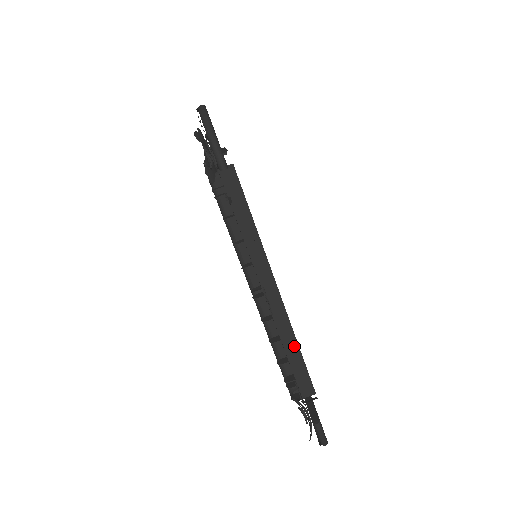
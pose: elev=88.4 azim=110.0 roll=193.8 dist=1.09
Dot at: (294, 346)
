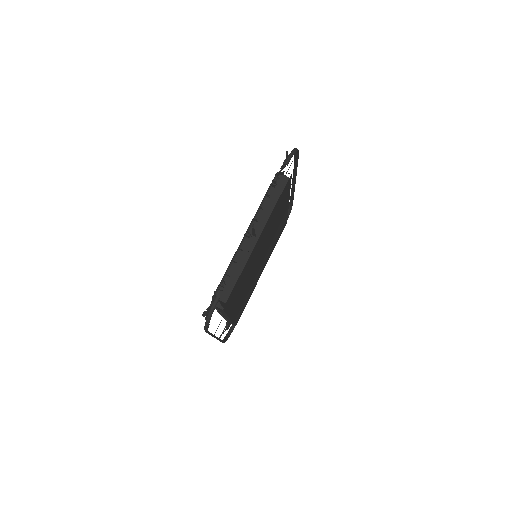
Dot at: (240, 270)
